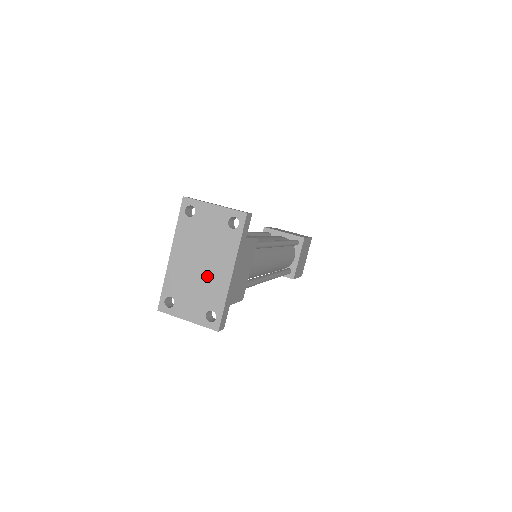
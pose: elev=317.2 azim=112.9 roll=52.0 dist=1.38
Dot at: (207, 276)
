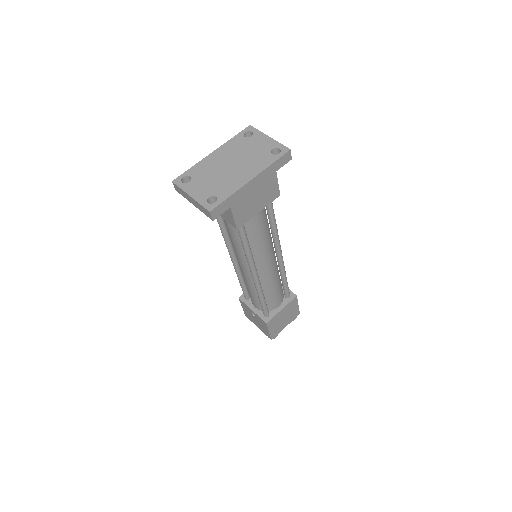
Dot at: (230, 174)
